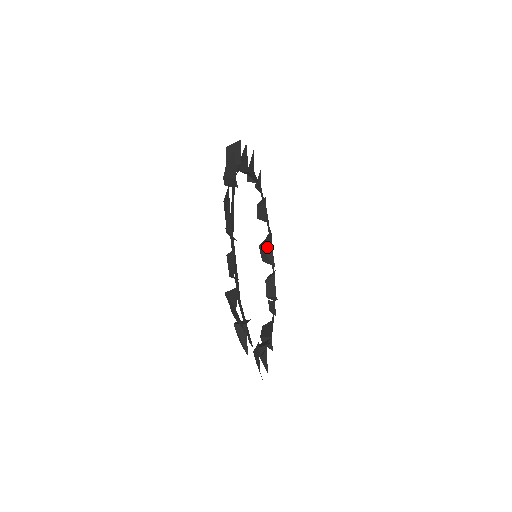
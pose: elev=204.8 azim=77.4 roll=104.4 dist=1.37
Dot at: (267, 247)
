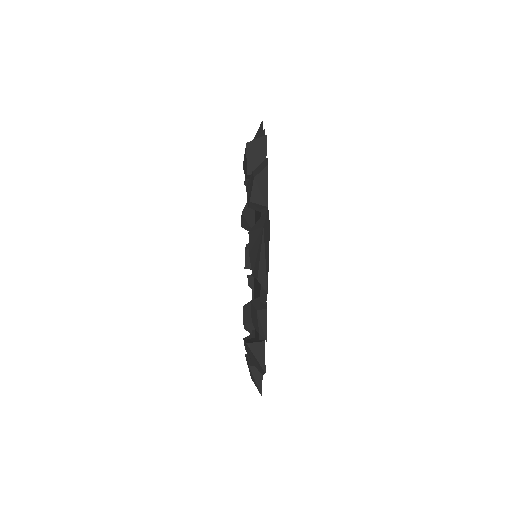
Dot at: (251, 216)
